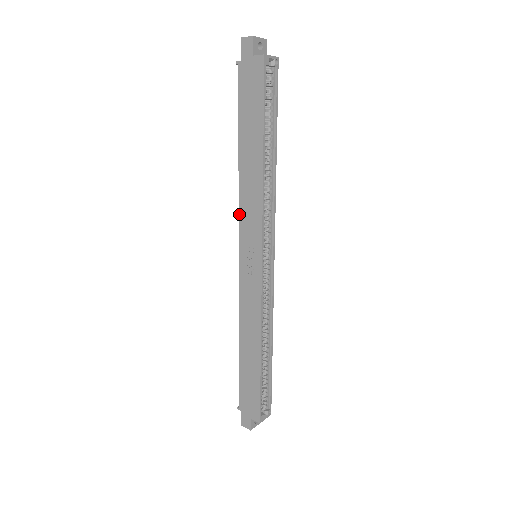
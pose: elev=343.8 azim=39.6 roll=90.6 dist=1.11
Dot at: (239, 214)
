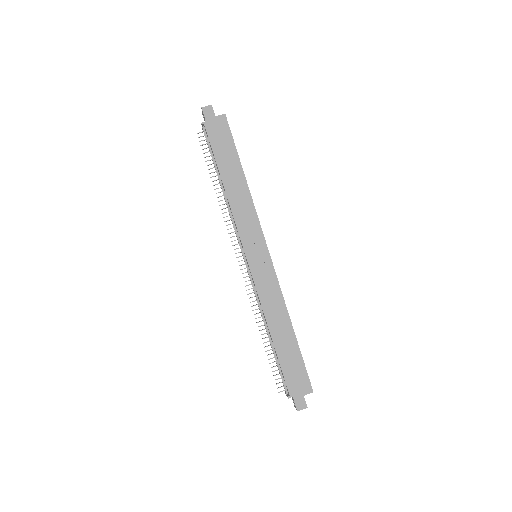
Dot at: (237, 226)
